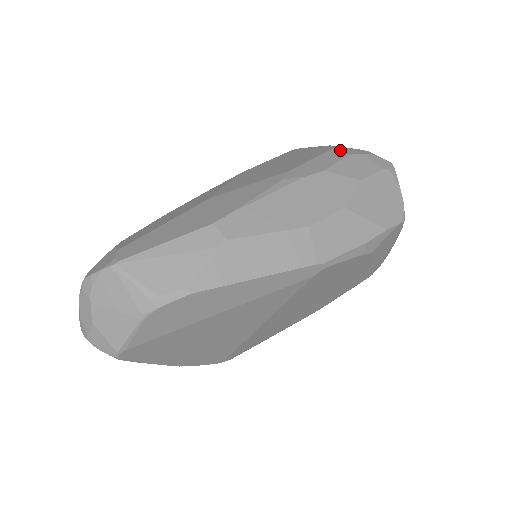
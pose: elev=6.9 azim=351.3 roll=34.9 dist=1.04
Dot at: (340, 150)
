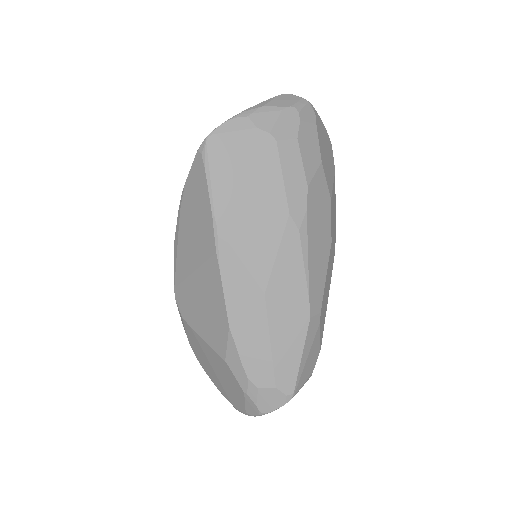
Dot at: (283, 135)
